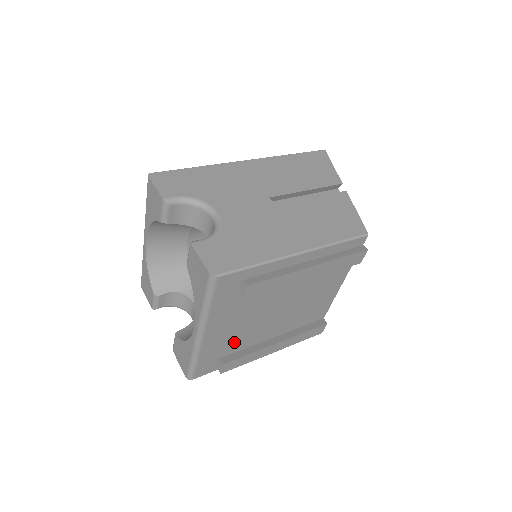
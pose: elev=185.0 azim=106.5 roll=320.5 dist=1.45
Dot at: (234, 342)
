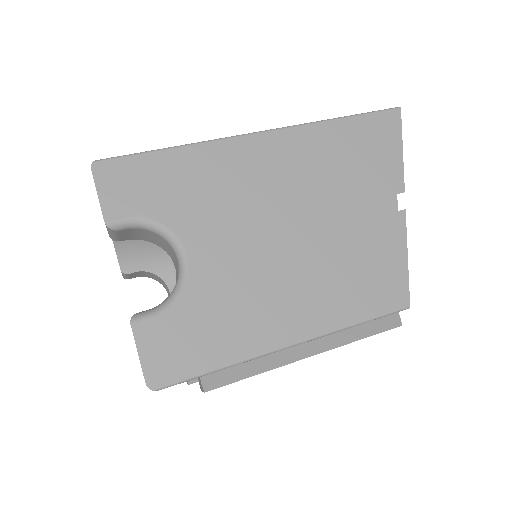
Dot at: occluded
